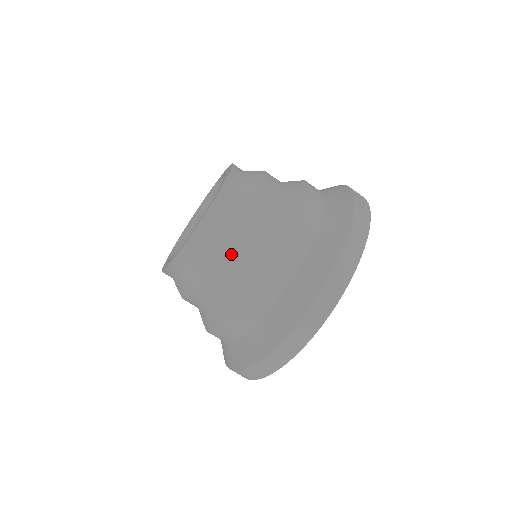
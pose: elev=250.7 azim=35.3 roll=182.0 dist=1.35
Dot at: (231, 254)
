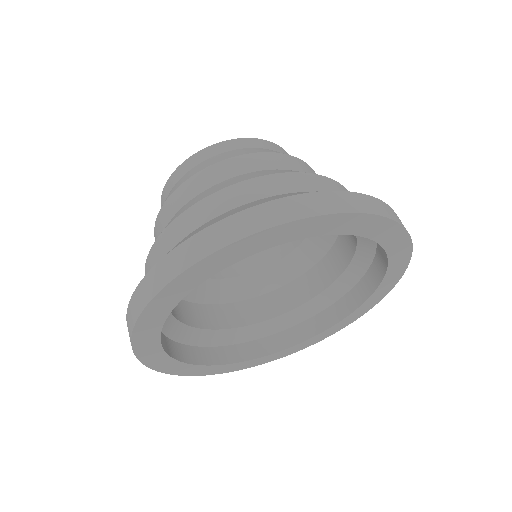
Dot at: (200, 177)
